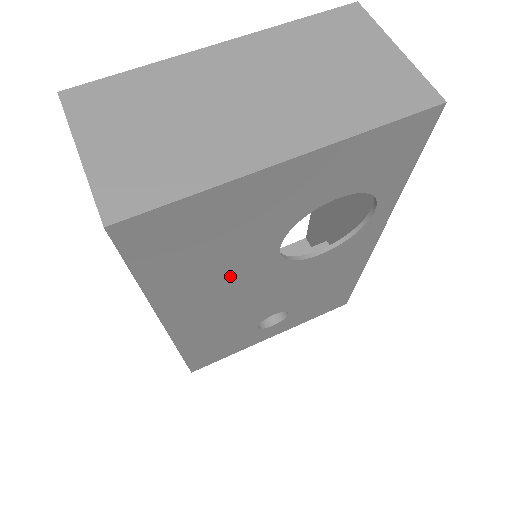
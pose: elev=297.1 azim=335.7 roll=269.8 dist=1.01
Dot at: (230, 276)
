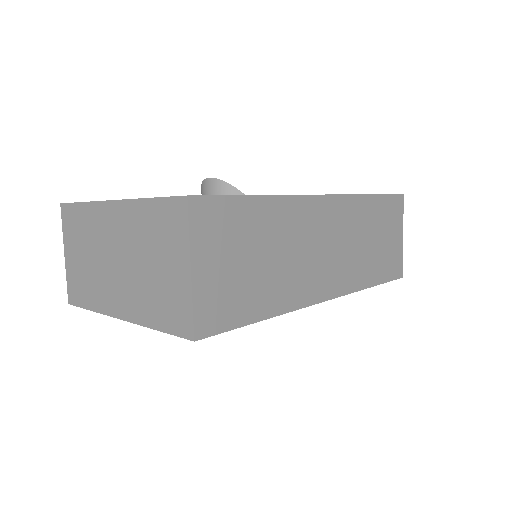
Dot at: occluded
